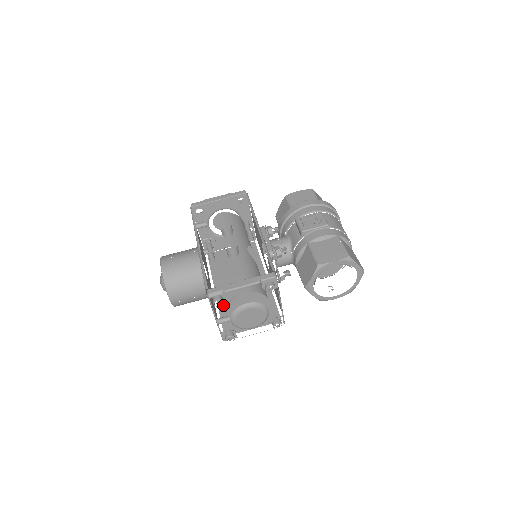
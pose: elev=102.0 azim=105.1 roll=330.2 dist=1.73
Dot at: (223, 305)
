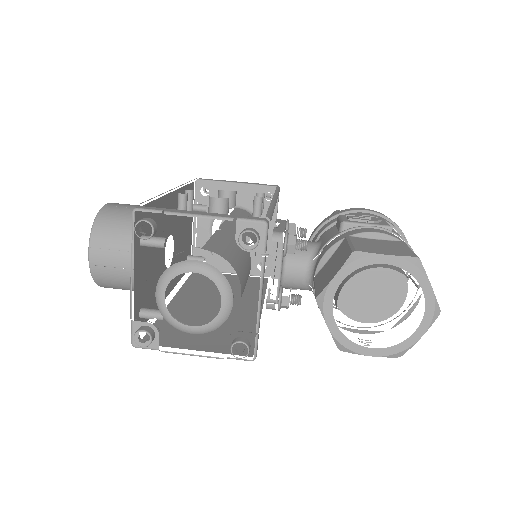
Dot at: (171, 313)
